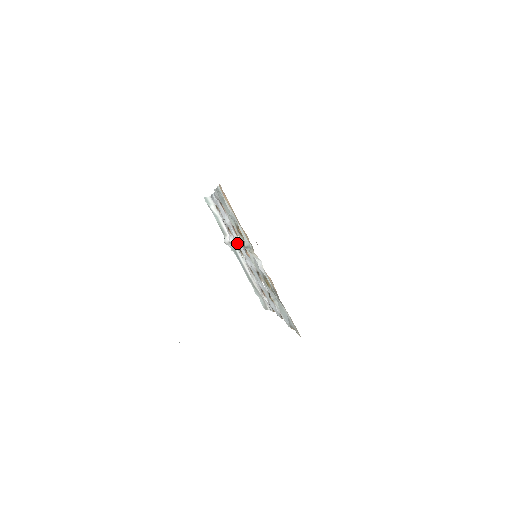
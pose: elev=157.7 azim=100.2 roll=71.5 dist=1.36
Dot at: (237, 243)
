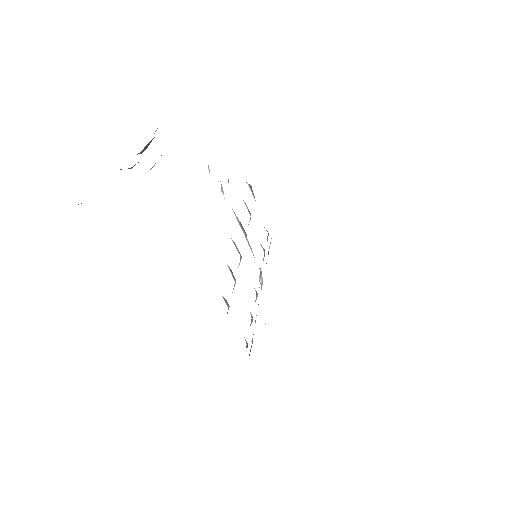
Dot at: (245, 236)
